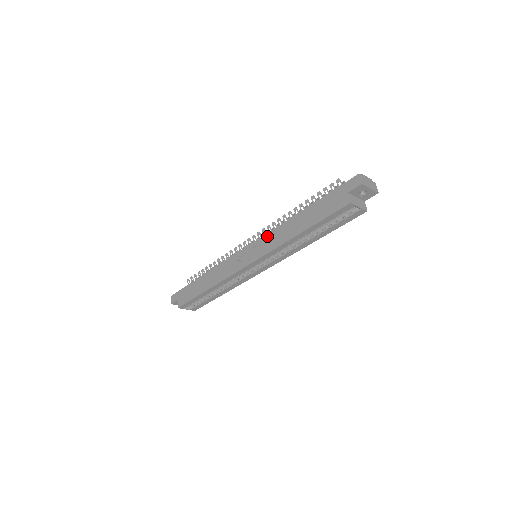
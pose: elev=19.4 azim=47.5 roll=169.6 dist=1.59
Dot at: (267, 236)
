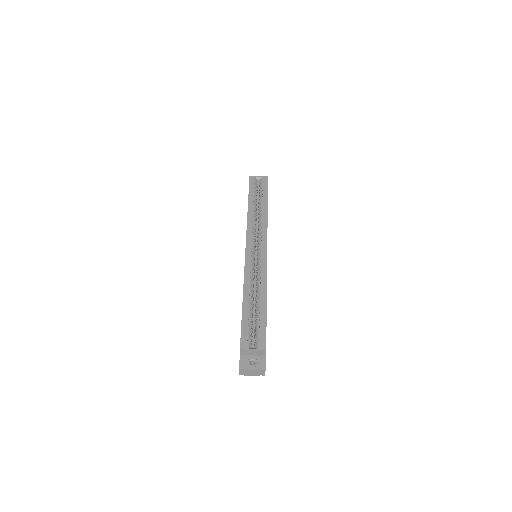
Dot at: occluded
